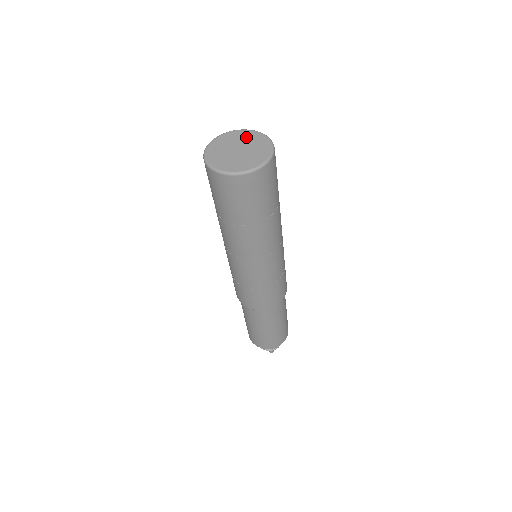
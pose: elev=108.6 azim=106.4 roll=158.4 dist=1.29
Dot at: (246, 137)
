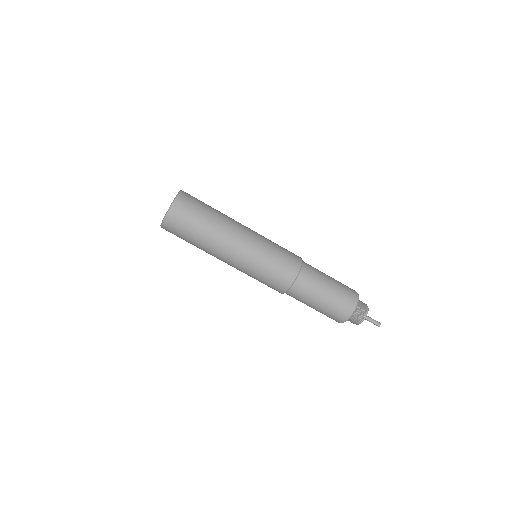
Dot at: occluded
